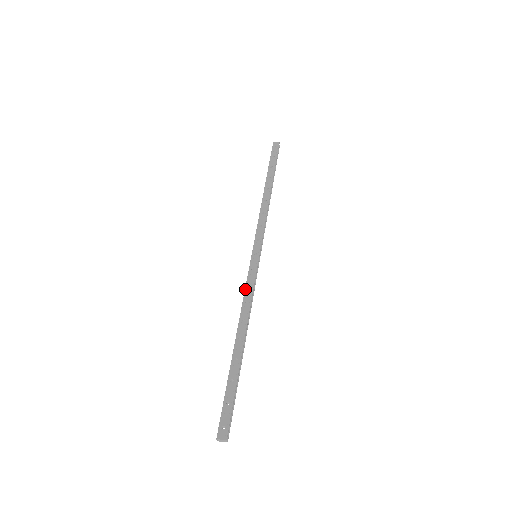
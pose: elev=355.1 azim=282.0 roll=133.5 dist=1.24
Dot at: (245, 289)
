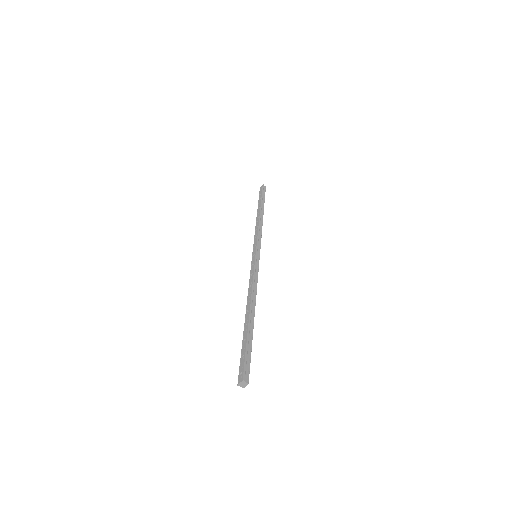
Dot at: (249, 280)
